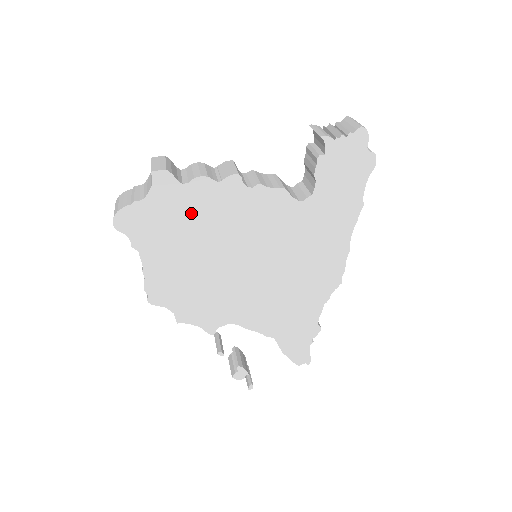
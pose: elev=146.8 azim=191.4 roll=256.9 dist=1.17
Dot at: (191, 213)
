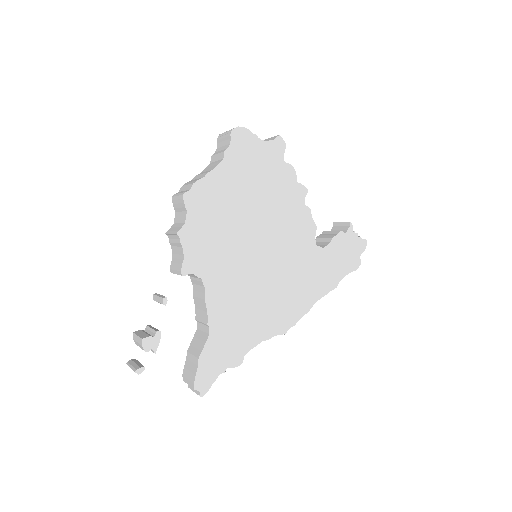
Dot at: (270, 178)
